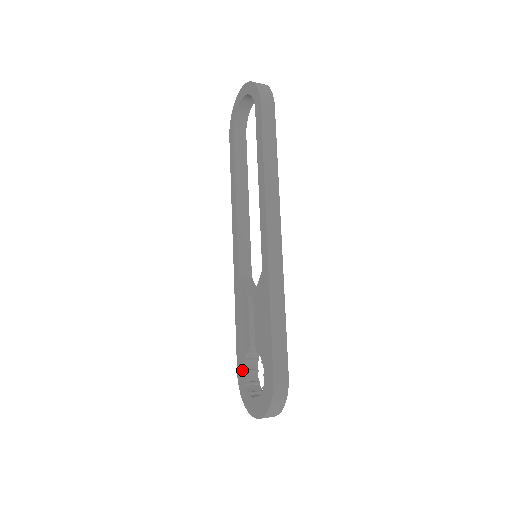
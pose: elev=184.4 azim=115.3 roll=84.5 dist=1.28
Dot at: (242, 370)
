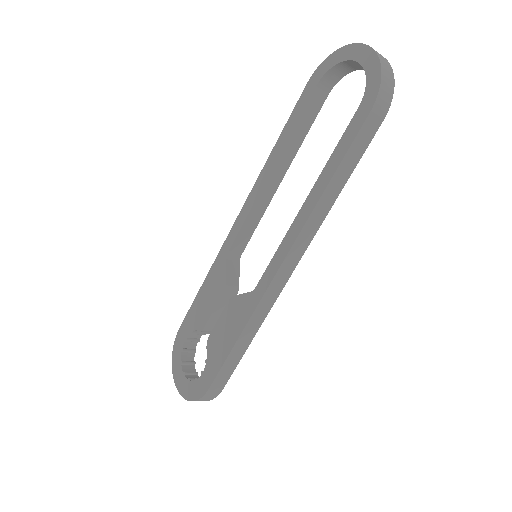
Dot at: (185, 335)
